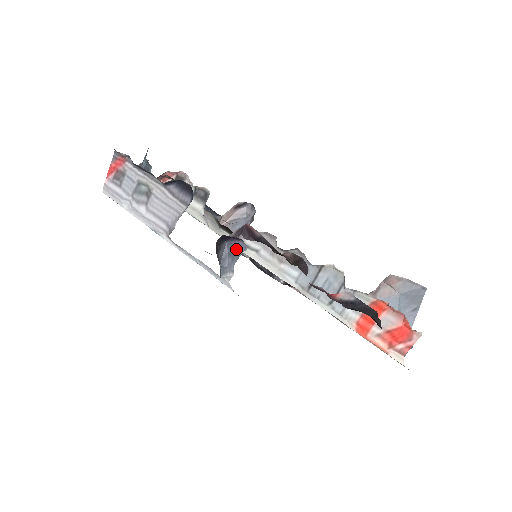
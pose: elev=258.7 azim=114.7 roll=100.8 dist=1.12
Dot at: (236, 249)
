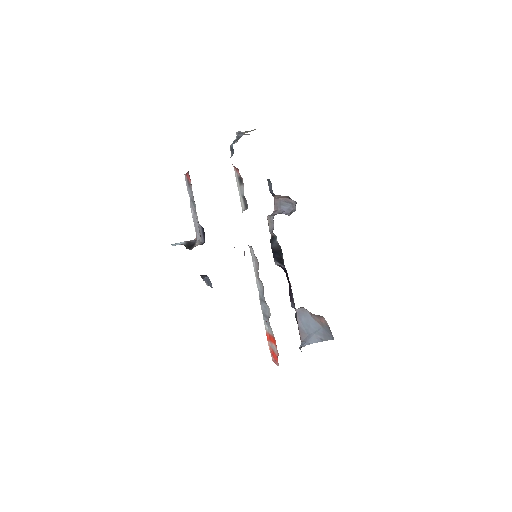
Dot at: (210, 282)
